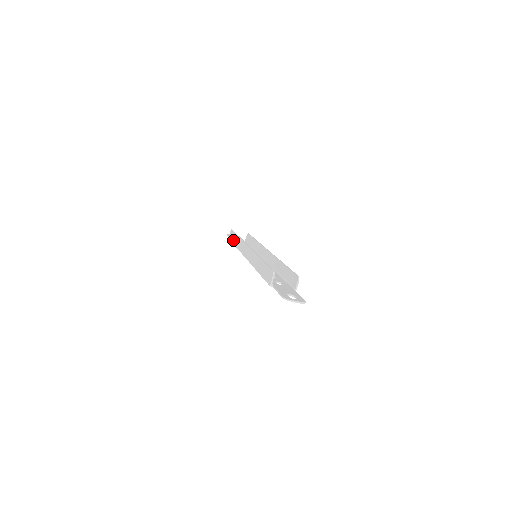
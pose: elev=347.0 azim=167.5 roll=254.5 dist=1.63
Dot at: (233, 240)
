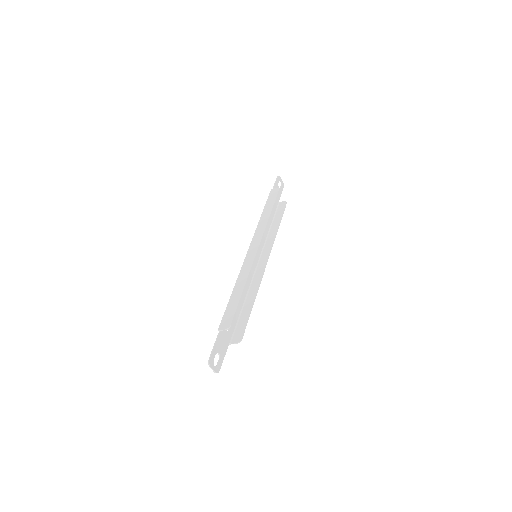
Dot at: (268, 204)
